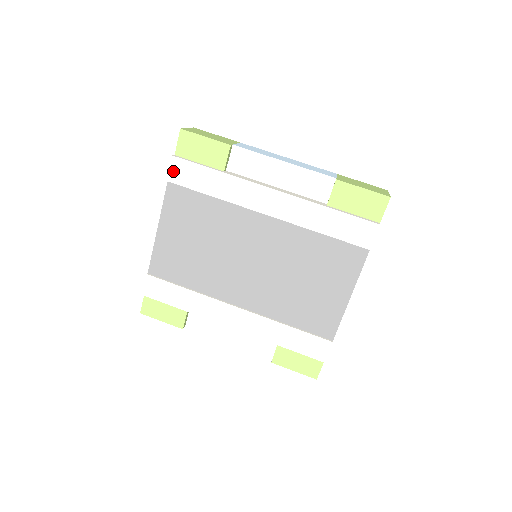
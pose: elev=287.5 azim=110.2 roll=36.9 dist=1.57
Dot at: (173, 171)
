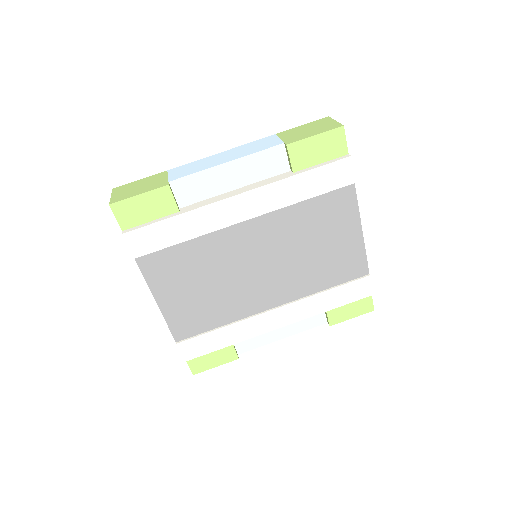
Dot at: (133, 246)
